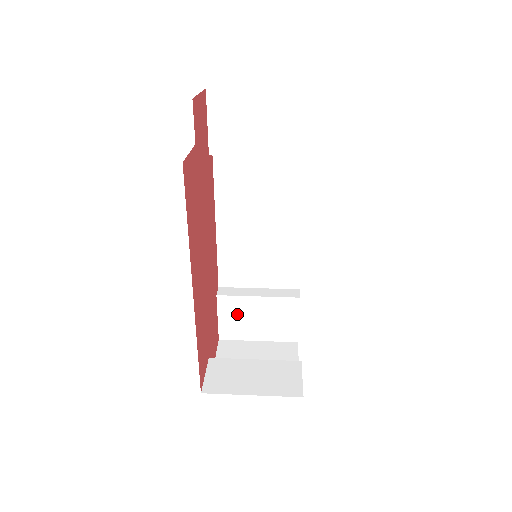
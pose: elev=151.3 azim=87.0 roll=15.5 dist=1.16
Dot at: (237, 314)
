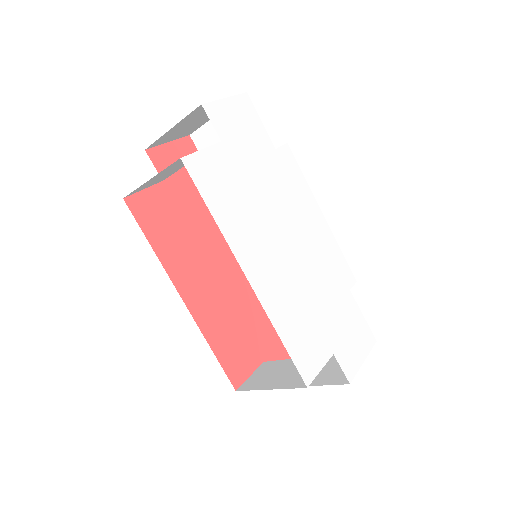
Dot at: occluded
